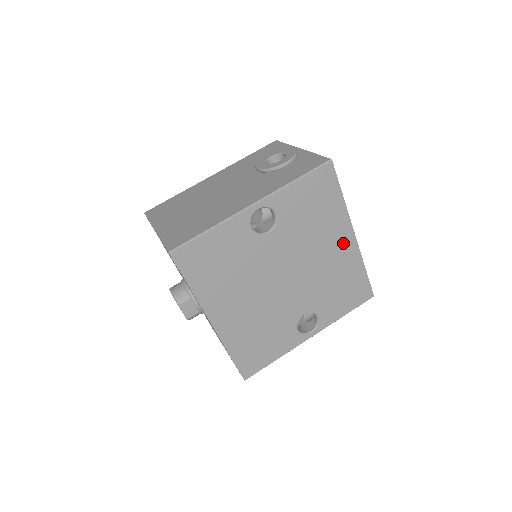
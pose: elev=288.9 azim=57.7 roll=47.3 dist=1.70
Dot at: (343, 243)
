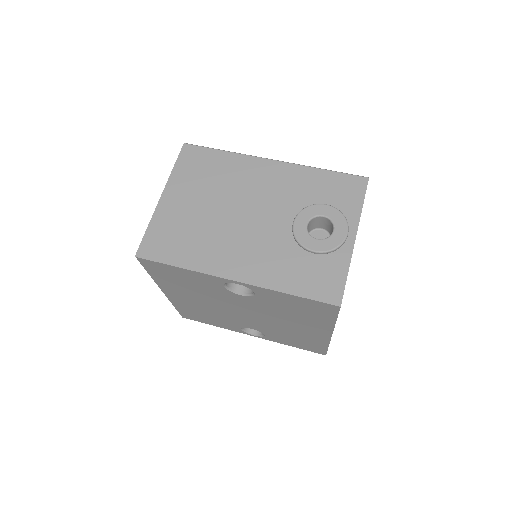
Dot at: (316, 331)
